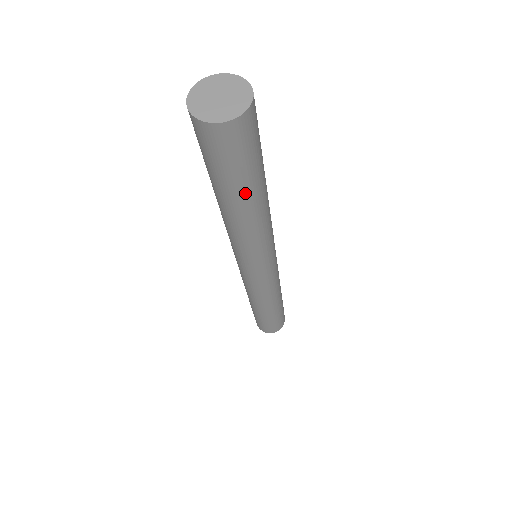
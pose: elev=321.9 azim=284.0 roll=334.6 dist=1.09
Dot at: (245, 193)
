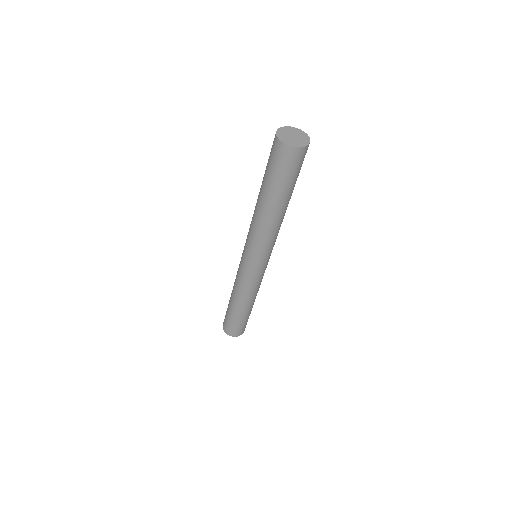
Dot at: (278, 195)
